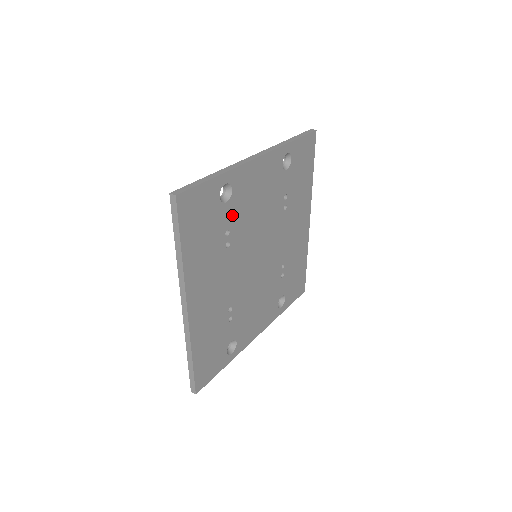
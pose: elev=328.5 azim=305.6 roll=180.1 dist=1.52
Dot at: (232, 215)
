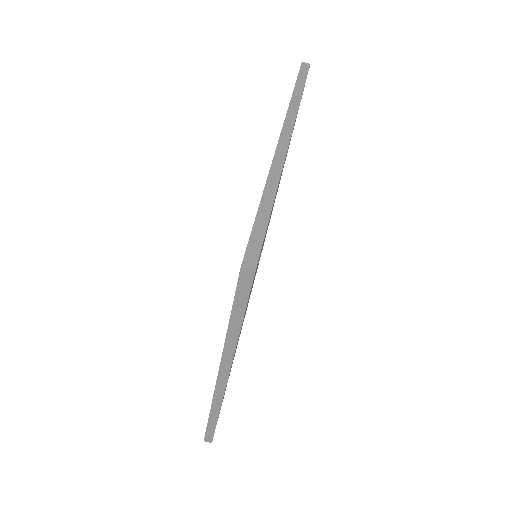
Dot at: occluded
